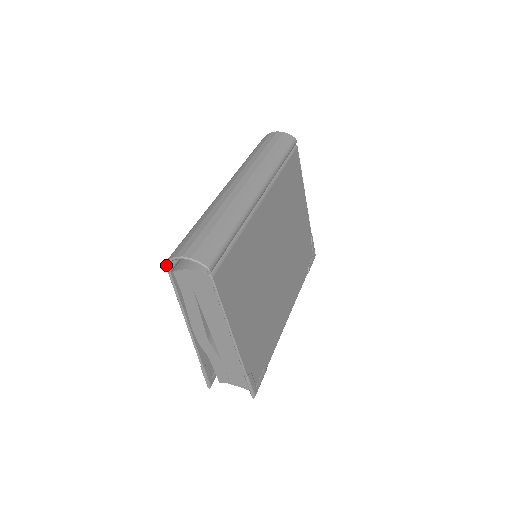
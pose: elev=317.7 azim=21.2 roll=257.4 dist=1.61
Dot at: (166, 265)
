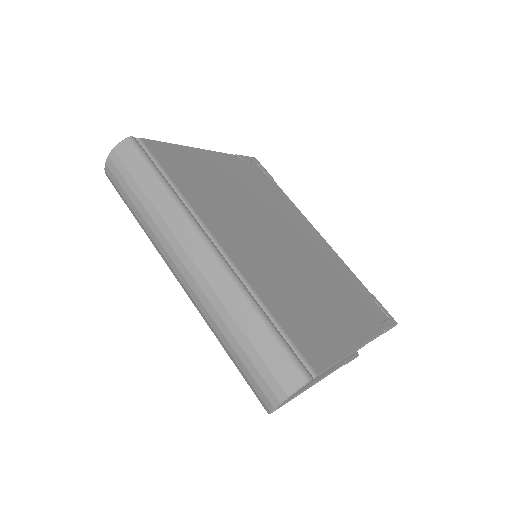
Dot at: occluded
